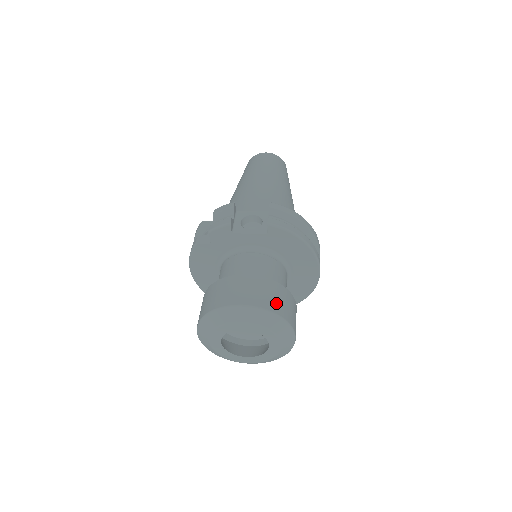
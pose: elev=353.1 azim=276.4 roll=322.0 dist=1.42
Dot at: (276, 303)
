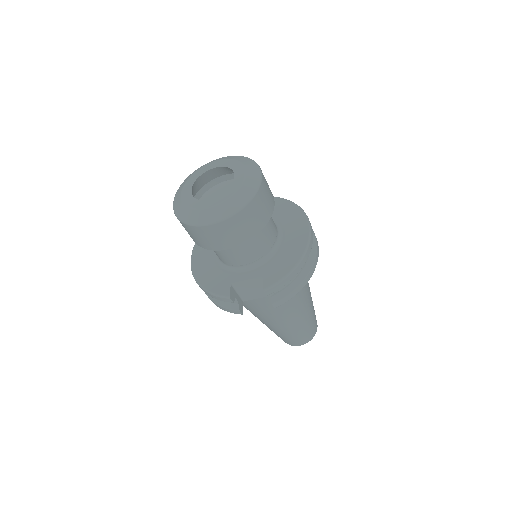
Dot at: occluded
